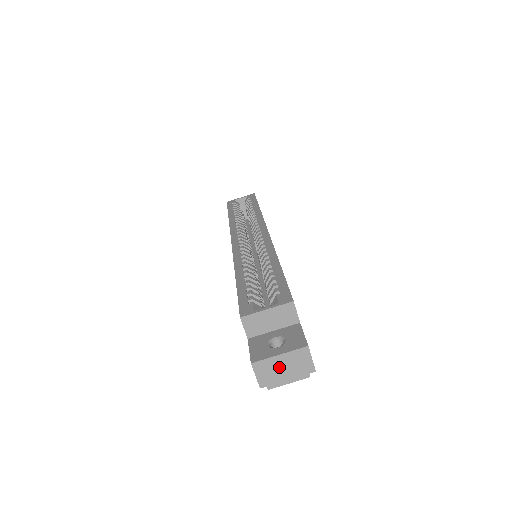
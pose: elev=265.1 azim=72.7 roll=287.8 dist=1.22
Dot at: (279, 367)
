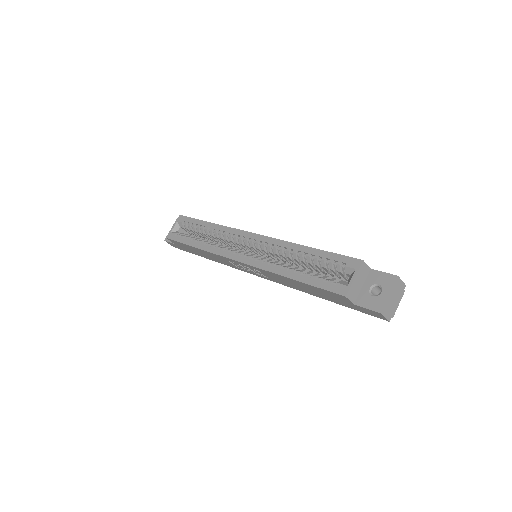
Dot at: (392, 301)
